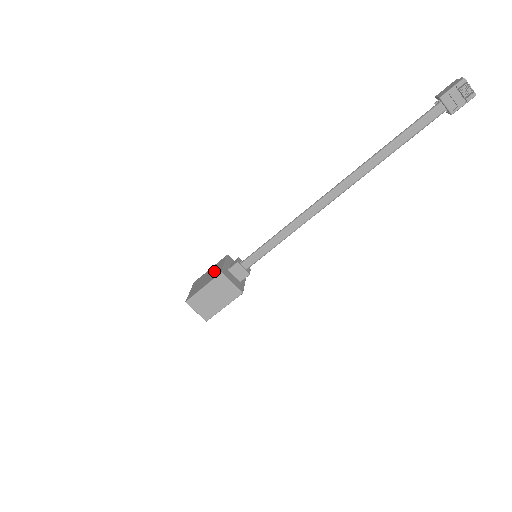
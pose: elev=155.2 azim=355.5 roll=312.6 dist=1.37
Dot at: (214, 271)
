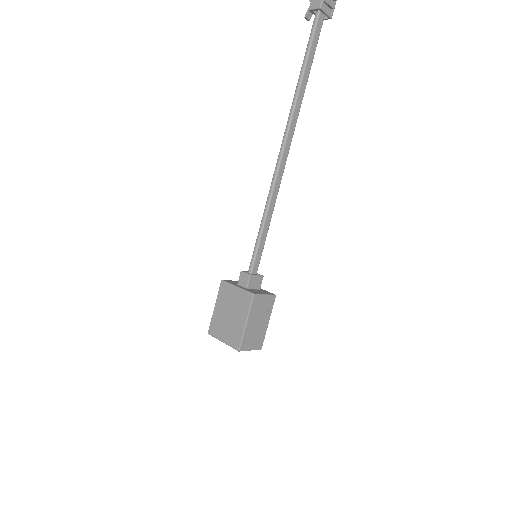
Dot at: (233, 302)
